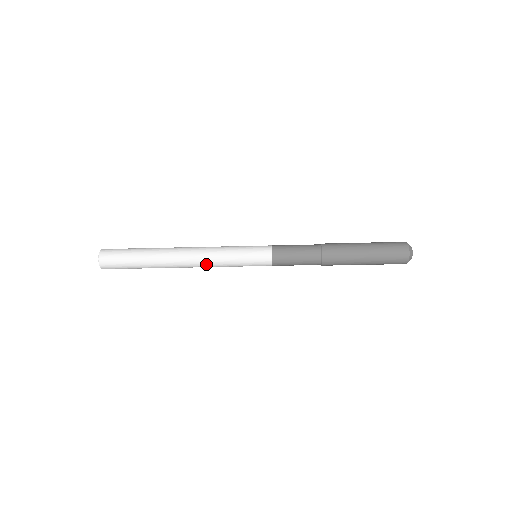
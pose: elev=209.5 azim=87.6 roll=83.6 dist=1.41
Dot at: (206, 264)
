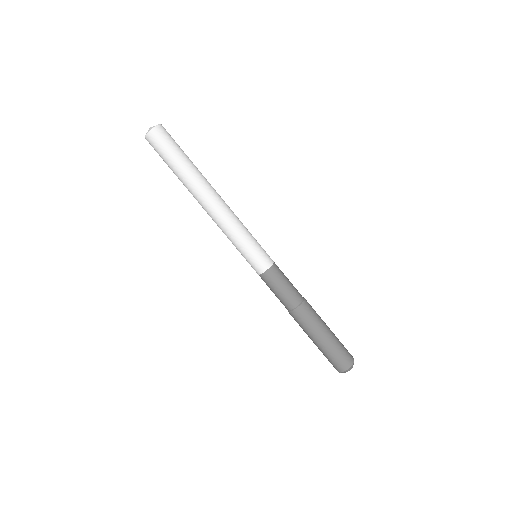
Dot at: (230, 213)
